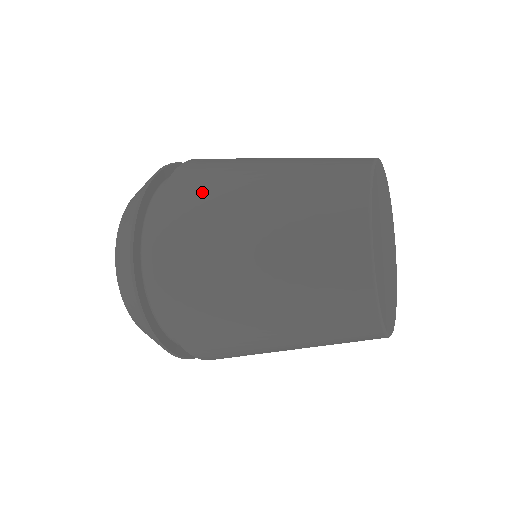
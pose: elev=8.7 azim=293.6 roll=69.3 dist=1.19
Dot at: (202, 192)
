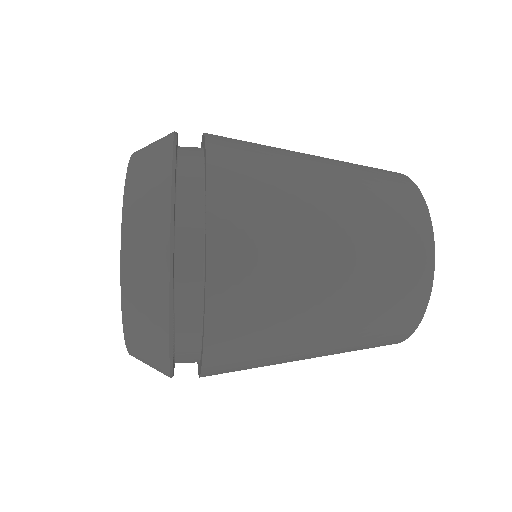
Dot at: (262, 202)
